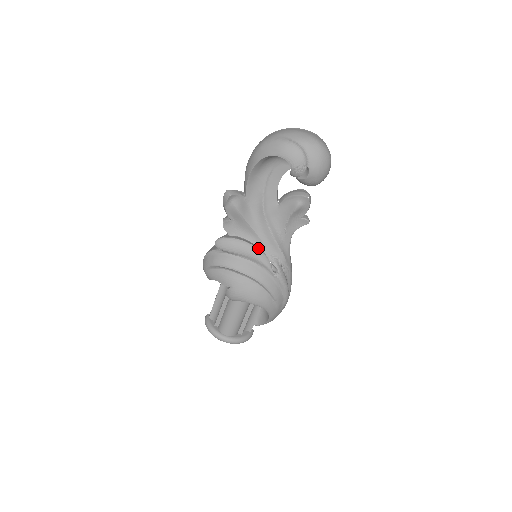
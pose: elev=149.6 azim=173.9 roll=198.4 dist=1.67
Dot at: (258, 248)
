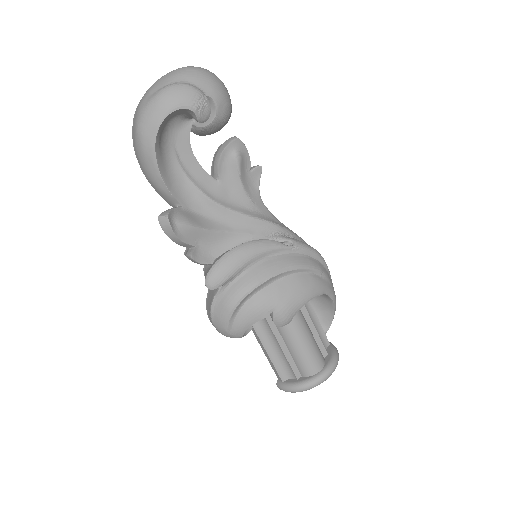
Dot at: (251, 241)
